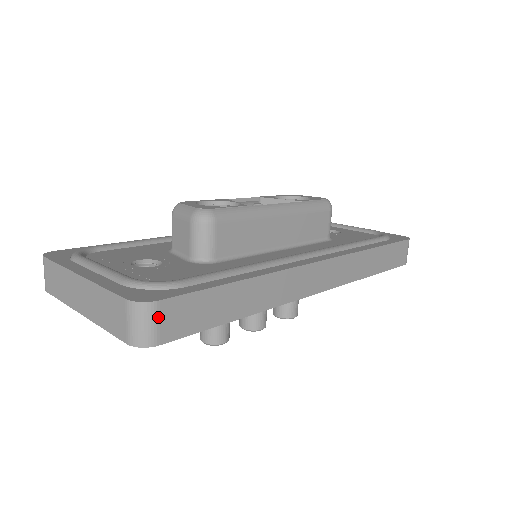
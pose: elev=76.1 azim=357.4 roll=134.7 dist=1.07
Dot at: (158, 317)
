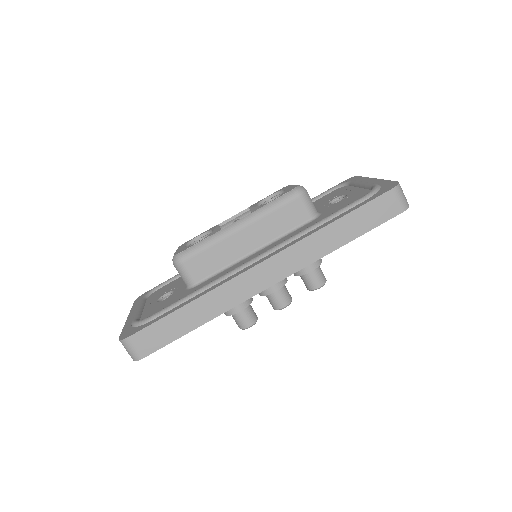
Dot at: (133, 345)
